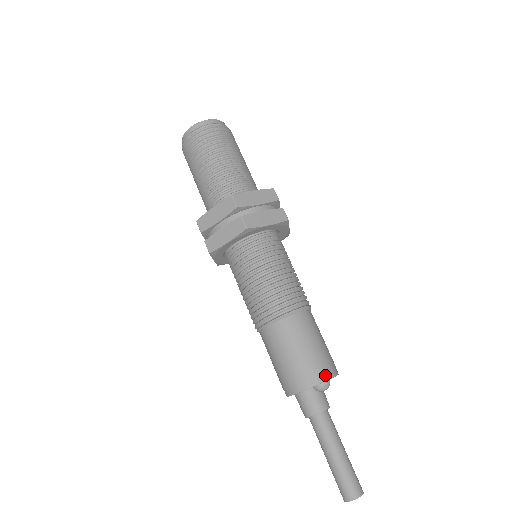
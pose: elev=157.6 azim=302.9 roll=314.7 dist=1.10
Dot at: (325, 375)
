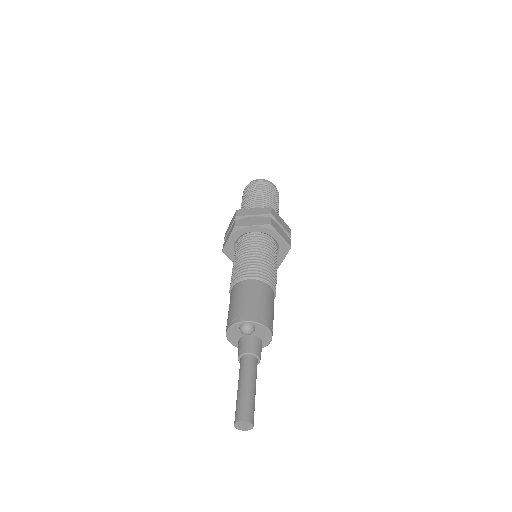
Dot at: (246, 318)
